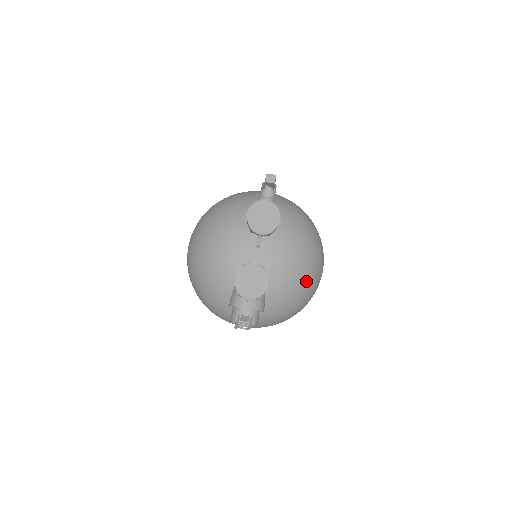
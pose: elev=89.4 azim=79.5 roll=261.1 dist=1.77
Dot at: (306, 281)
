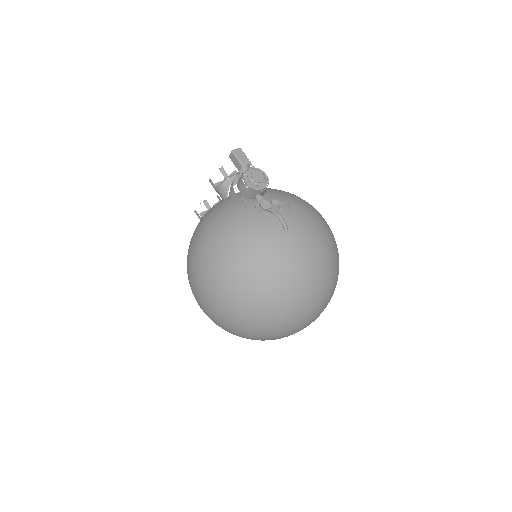
Dot at: occluded
